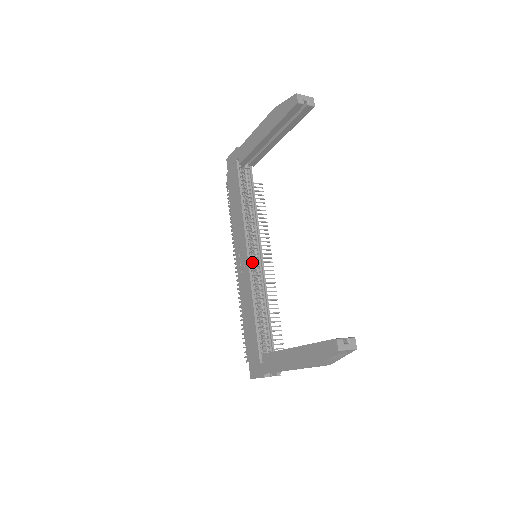
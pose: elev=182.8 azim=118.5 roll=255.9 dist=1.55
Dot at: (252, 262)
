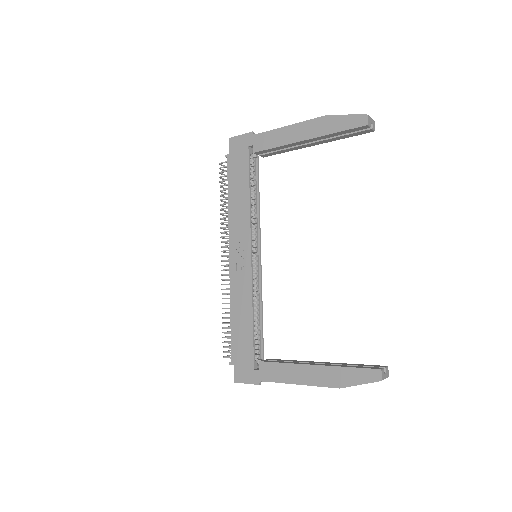
Dot at: occluded
